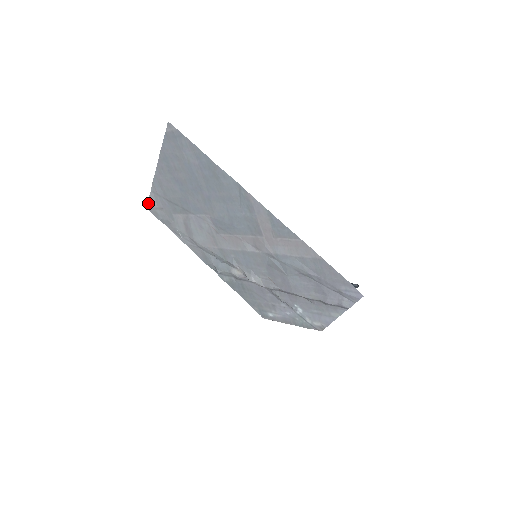
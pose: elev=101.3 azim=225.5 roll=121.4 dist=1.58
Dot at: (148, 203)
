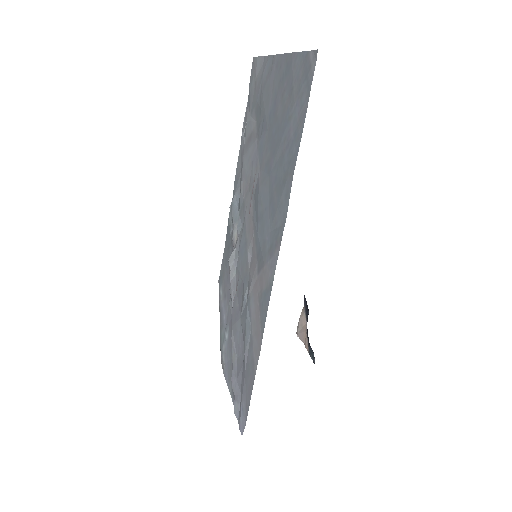
Dot at: (256, 58)
